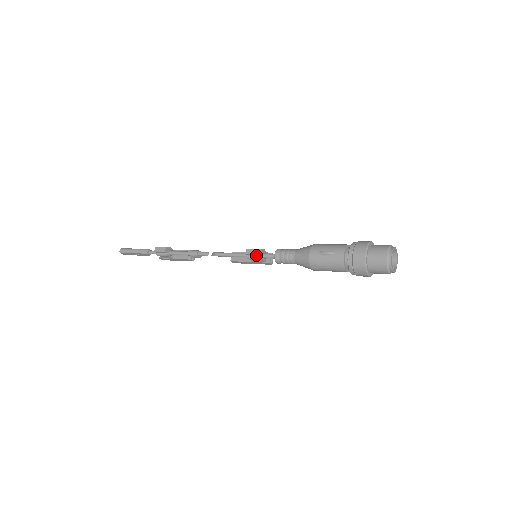
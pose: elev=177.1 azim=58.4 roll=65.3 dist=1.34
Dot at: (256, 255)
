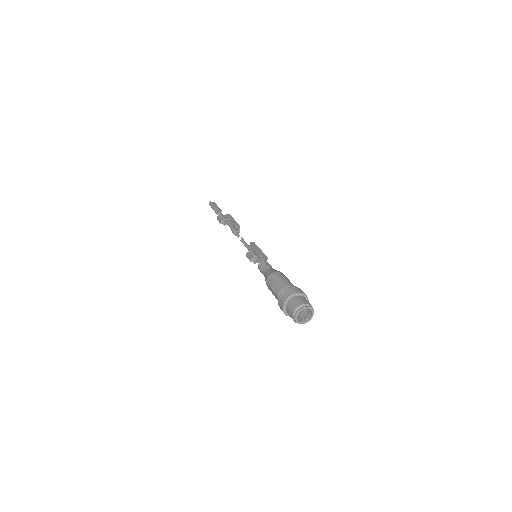
Dot at: (251, 260)
